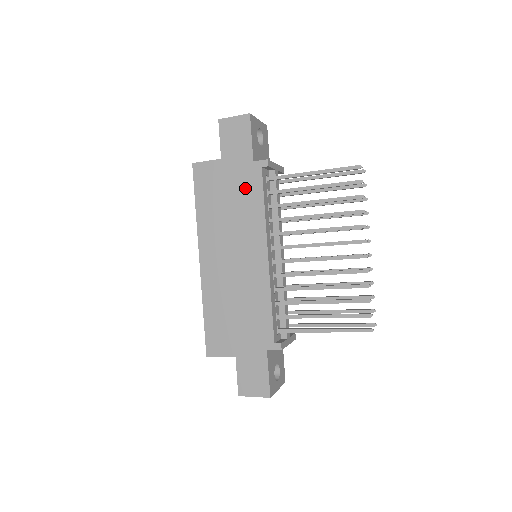
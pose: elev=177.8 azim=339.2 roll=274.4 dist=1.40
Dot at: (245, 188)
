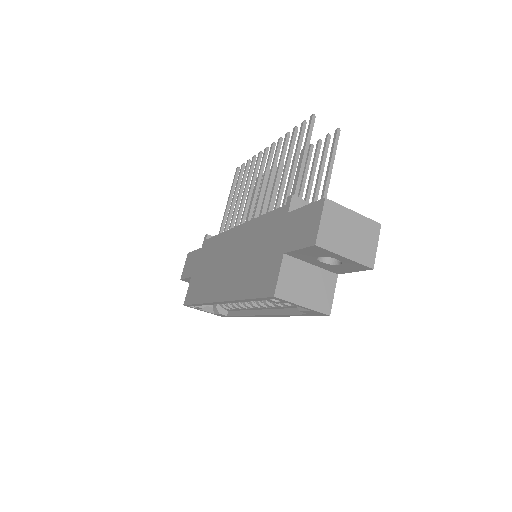
Dot at: (207, 254)
